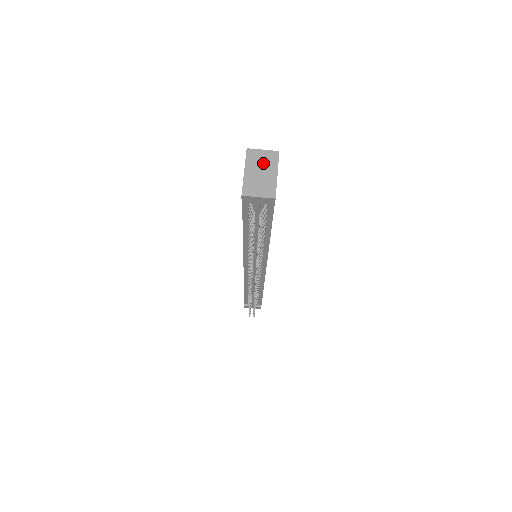
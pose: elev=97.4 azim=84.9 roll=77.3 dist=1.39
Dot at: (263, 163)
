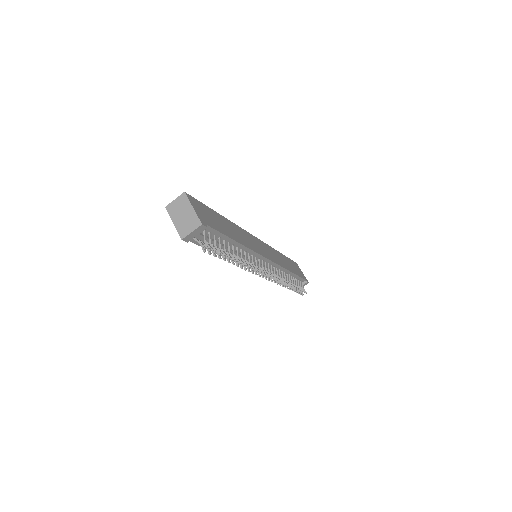
Dot at: (180, 208)
